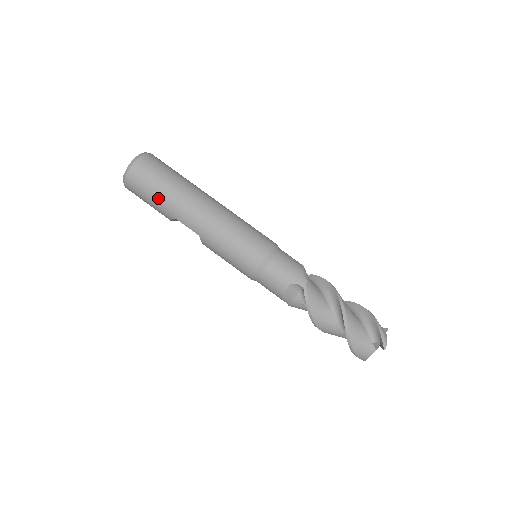
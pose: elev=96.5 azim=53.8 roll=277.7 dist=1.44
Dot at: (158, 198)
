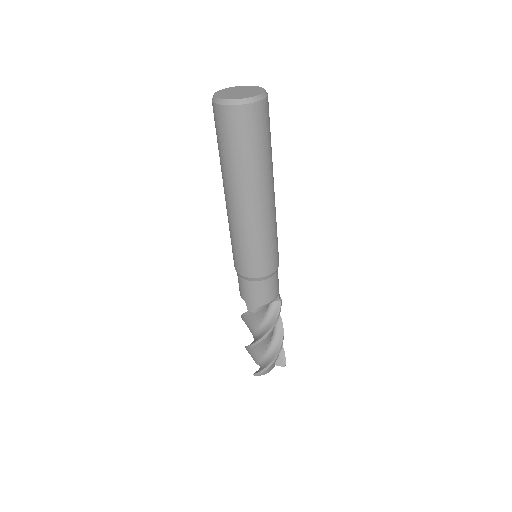
Dot at: (219, 151)
